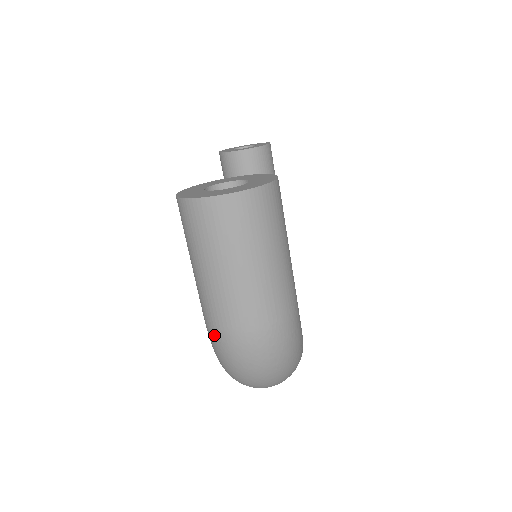
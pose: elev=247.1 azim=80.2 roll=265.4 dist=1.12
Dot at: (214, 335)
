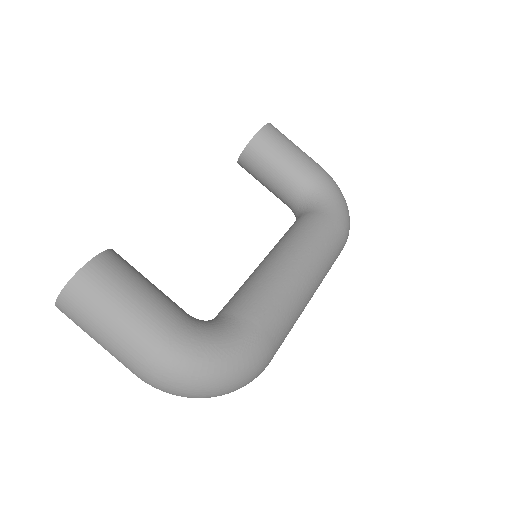
Dot at: occluded
